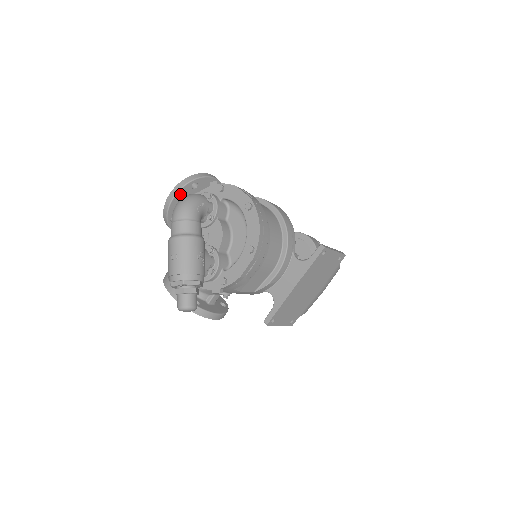
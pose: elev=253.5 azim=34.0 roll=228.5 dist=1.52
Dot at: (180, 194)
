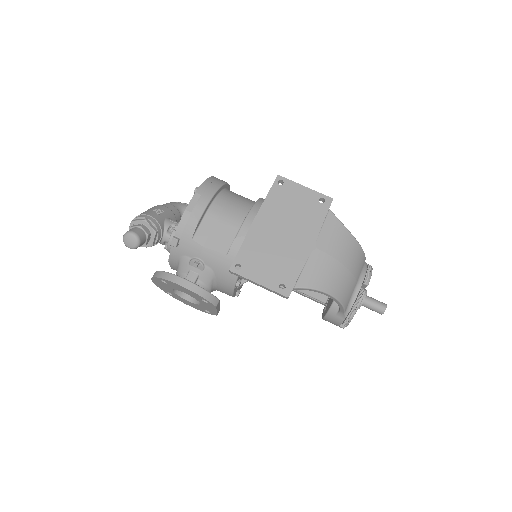
Dot at: occluded
